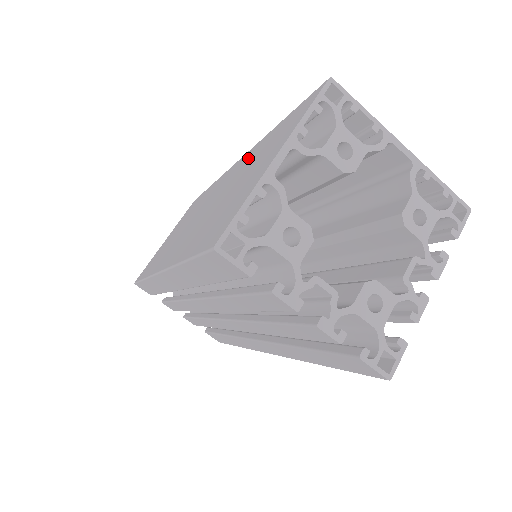
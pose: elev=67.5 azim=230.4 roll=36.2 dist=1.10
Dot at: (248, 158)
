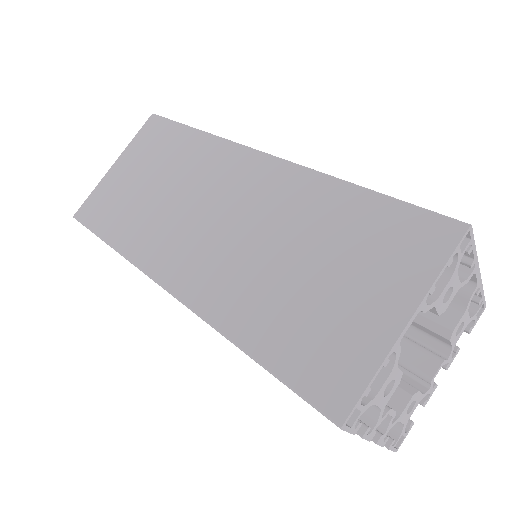
Dot at: (306, 199)
